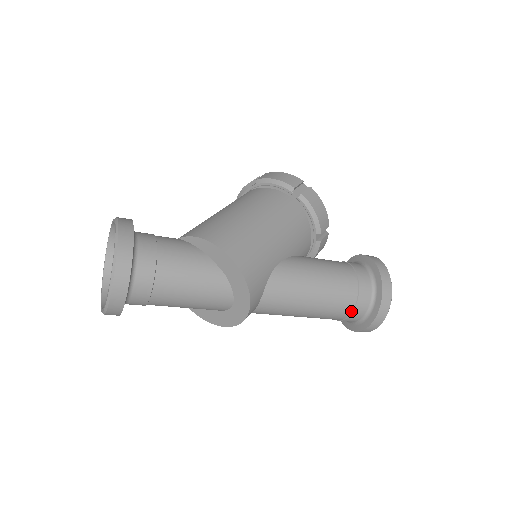
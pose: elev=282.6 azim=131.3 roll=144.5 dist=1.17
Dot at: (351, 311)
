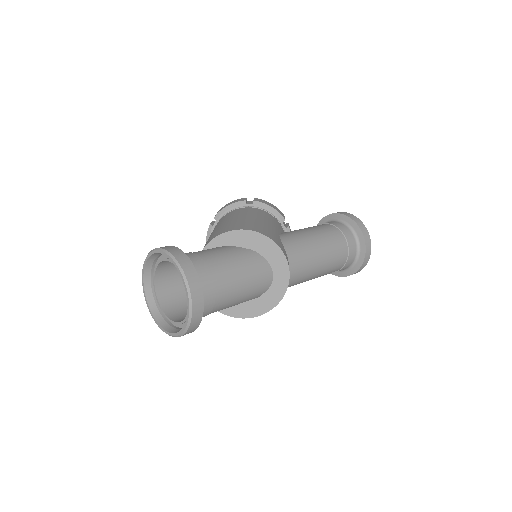
Dot at: (347, 248)
